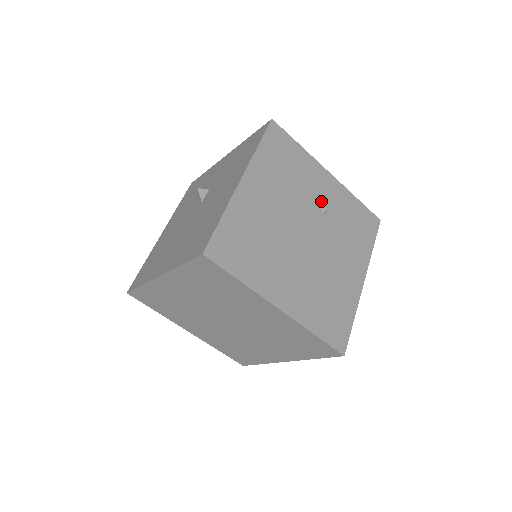
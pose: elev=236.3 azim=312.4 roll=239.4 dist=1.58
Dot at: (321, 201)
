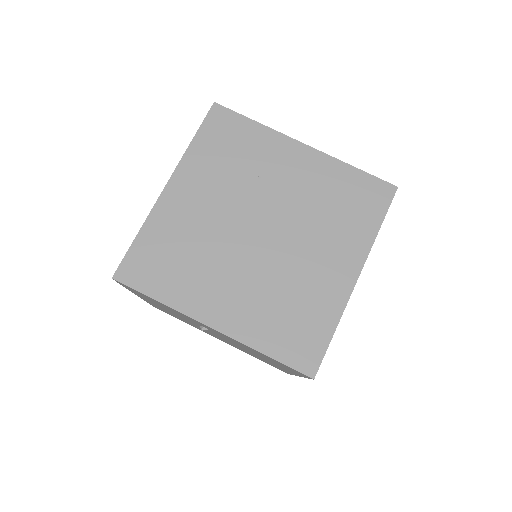
Dot at: occluded
